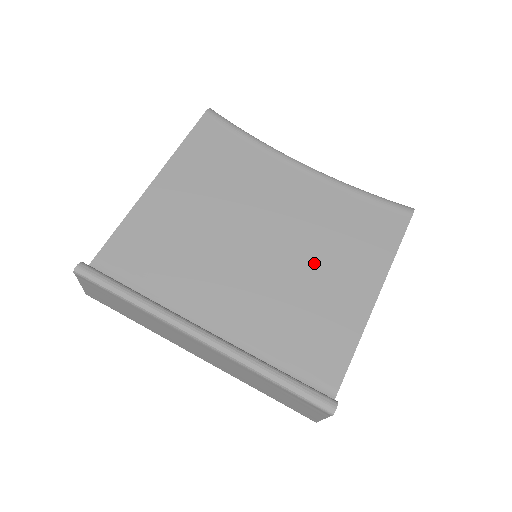
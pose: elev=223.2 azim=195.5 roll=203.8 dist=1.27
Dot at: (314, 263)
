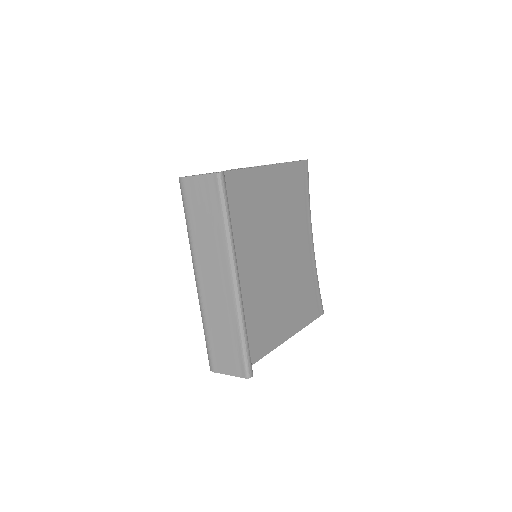
Dot at: (284, 294)
